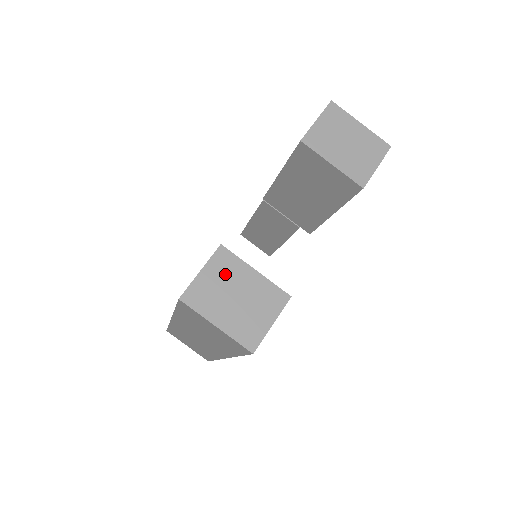
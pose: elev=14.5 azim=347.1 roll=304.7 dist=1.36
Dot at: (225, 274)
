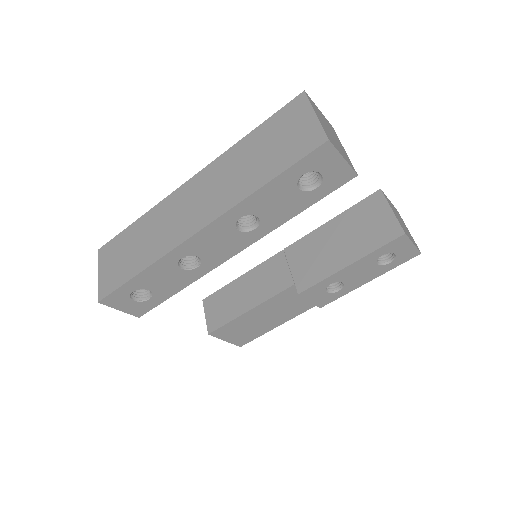
Dot at: (330, 127)
